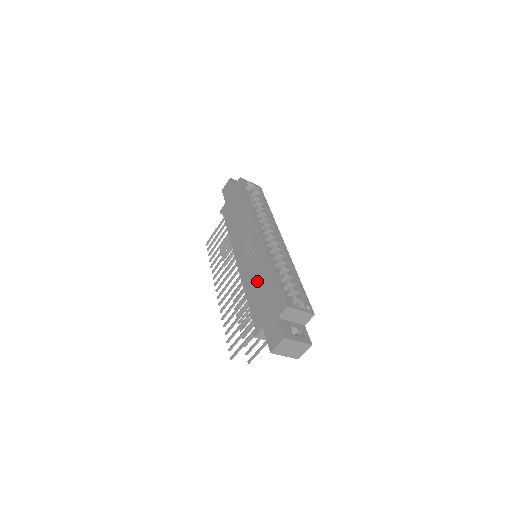
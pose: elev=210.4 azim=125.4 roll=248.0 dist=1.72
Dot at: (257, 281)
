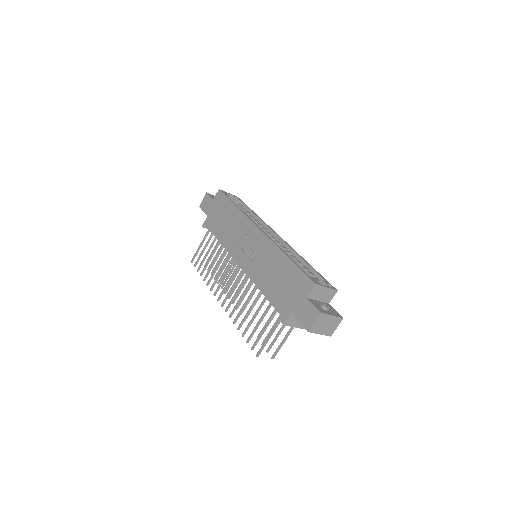
Dot at: (271, 273)
